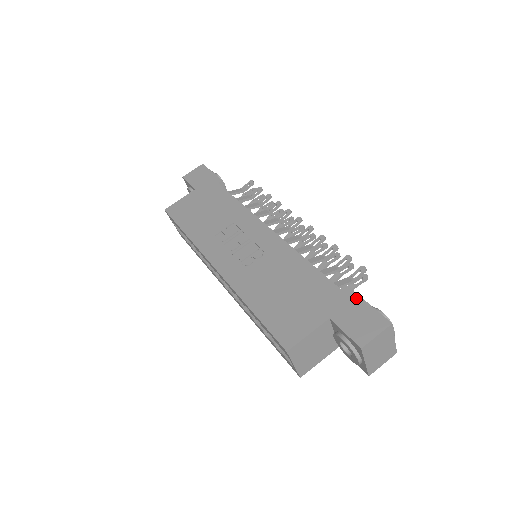
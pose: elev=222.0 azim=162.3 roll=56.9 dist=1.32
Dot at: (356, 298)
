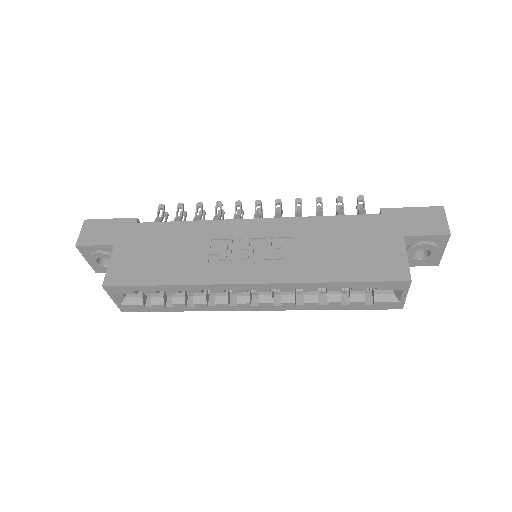
Dot at: (400, 210)
